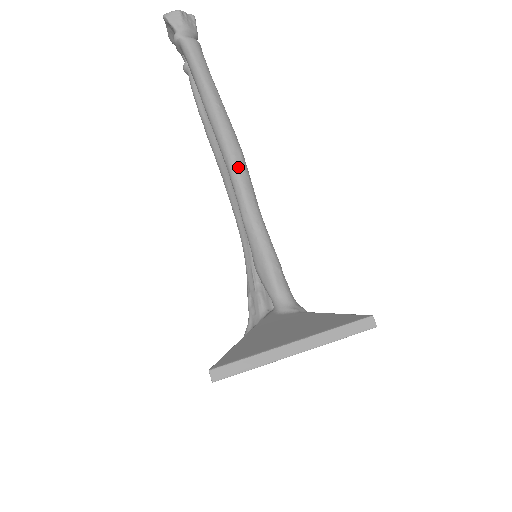
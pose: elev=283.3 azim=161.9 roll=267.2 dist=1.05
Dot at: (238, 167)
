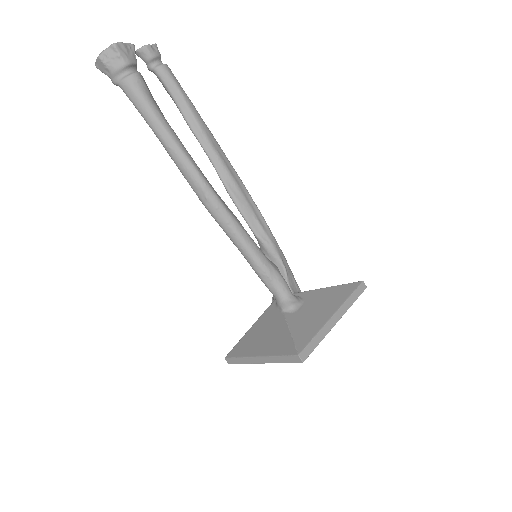
Dot at: (205, 203)
